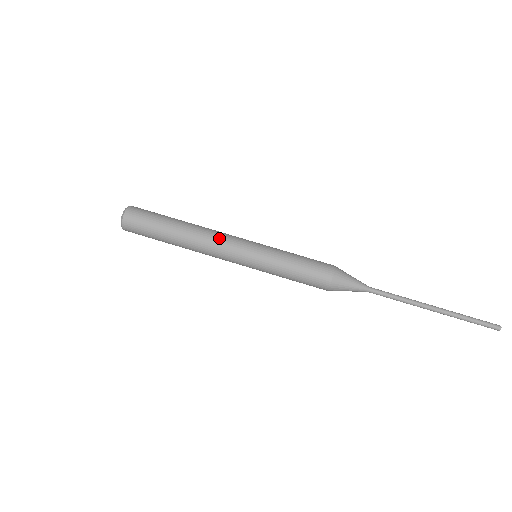
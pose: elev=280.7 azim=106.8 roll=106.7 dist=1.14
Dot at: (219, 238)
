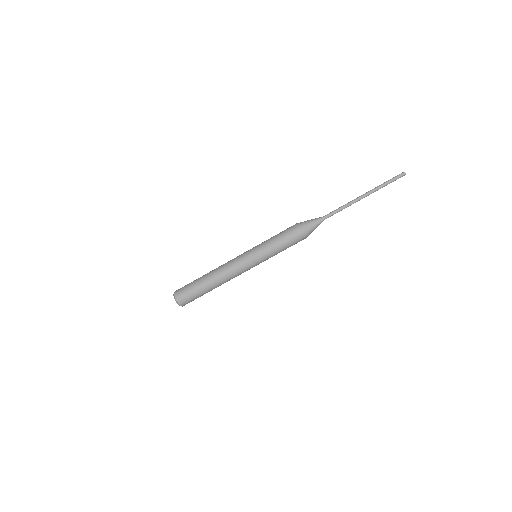
Dot at: (230, 265)
